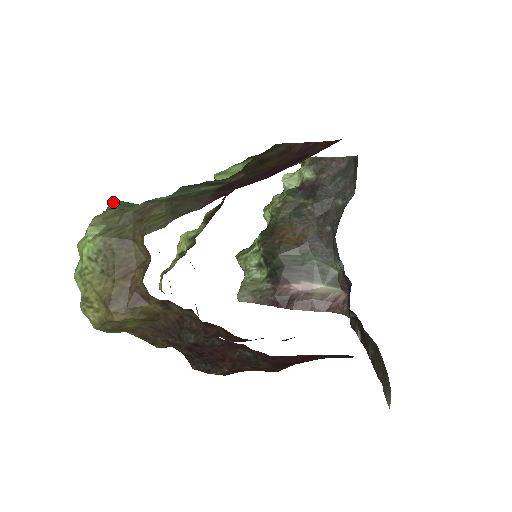
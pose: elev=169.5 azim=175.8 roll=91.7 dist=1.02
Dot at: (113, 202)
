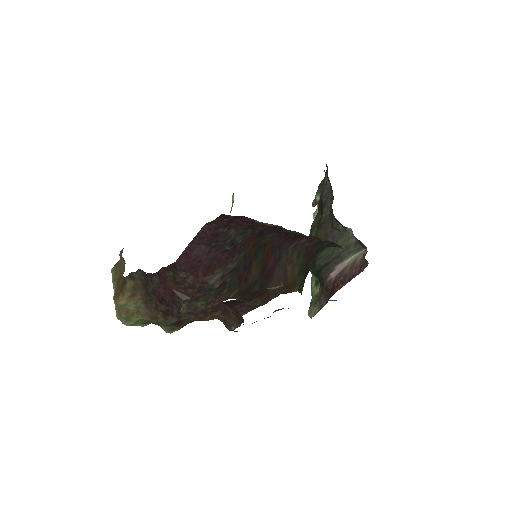
Dot at: occluded
